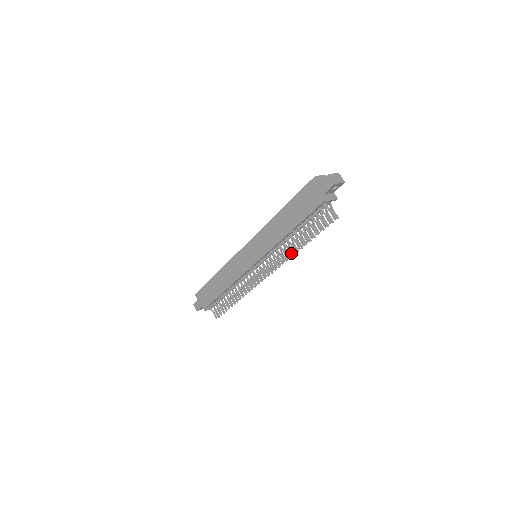
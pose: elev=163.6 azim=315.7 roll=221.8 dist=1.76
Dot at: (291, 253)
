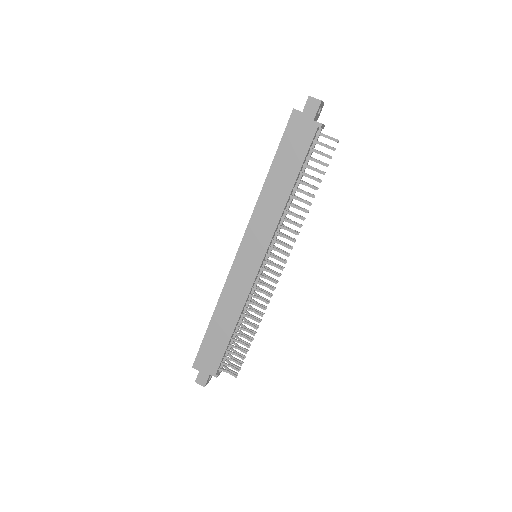
Dot at: (302, 217)
